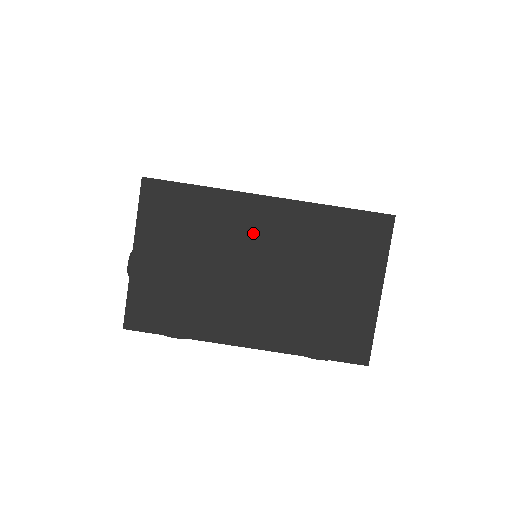
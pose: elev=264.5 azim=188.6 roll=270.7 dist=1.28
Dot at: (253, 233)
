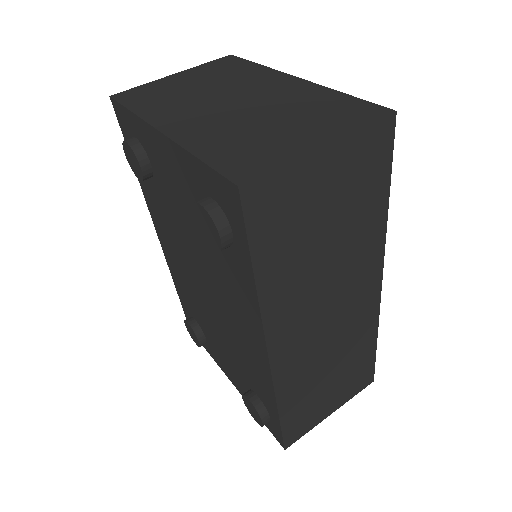
Dot at: (261, 87)
